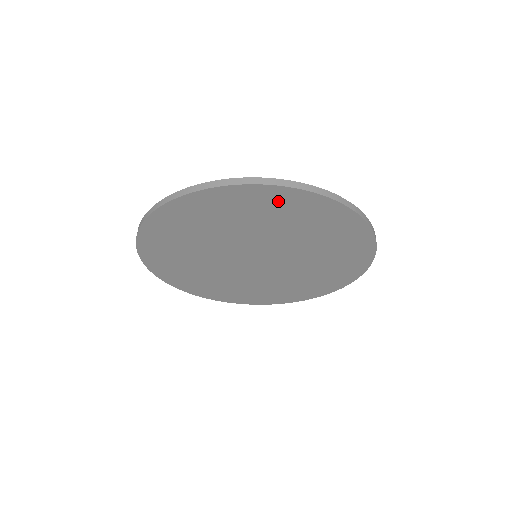
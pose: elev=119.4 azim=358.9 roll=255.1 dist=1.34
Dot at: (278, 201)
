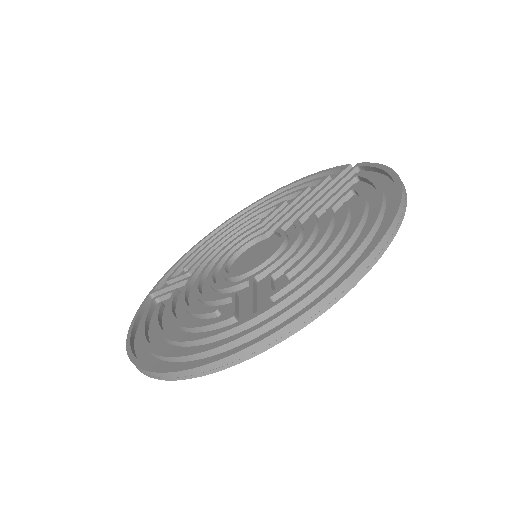
Dot at: occluded
